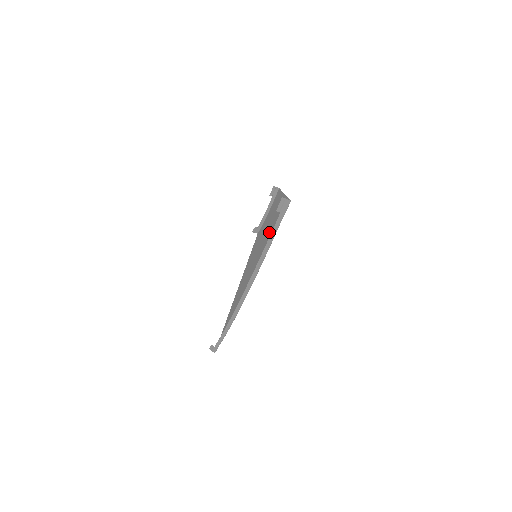
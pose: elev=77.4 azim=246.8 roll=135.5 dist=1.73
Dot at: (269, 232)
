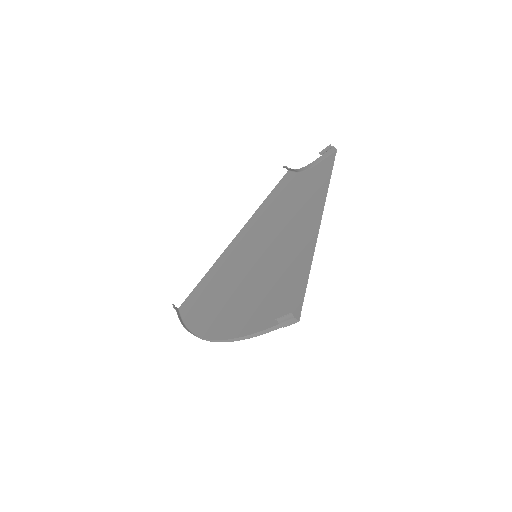
Dot at: (274, 271)
